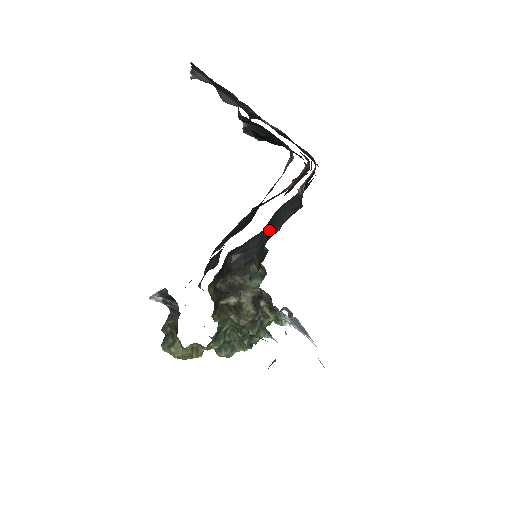
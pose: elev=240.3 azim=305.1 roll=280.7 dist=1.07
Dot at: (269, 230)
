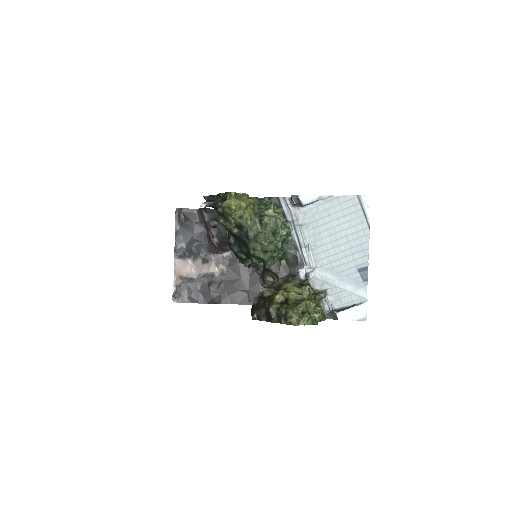
Dot at: occluded
